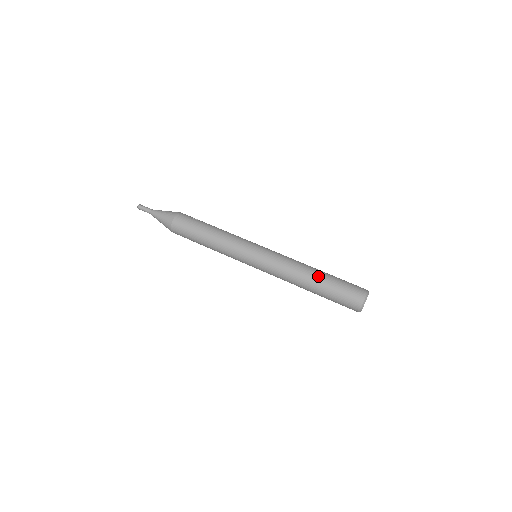
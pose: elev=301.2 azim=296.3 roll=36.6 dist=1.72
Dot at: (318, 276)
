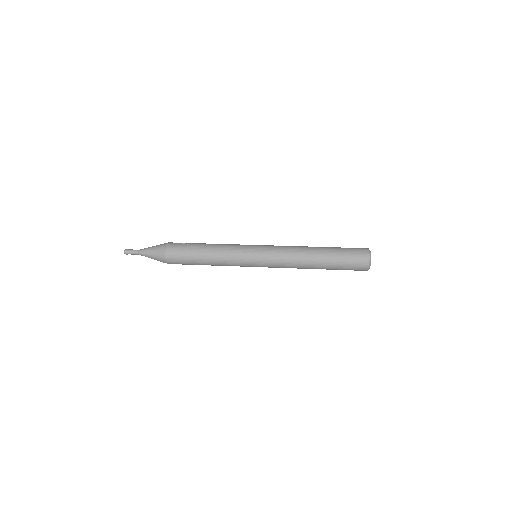
Dot at: (321, 252)
